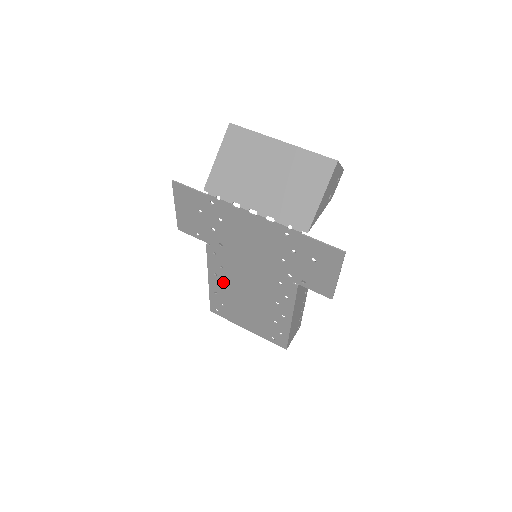
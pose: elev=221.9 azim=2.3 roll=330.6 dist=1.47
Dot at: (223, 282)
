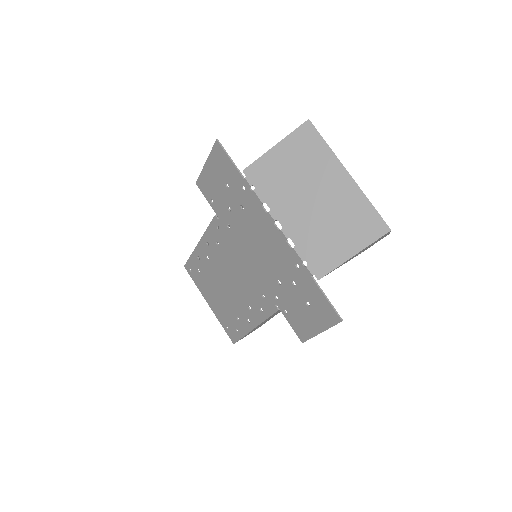
Dot at: (211, 255)
